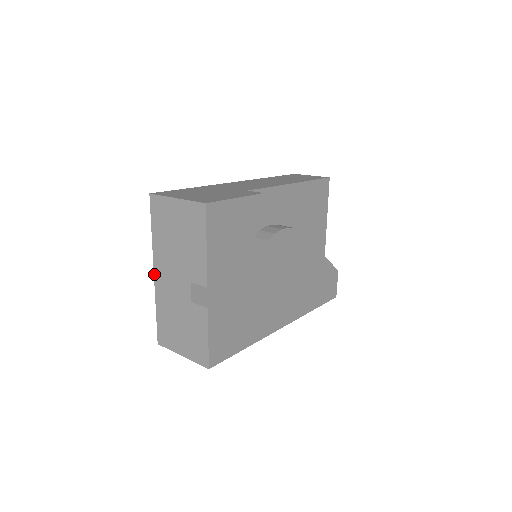
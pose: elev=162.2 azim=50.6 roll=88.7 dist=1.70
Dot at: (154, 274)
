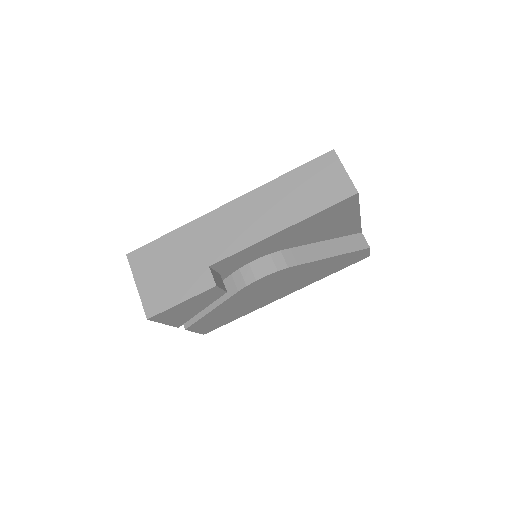
Dot at: occluded
